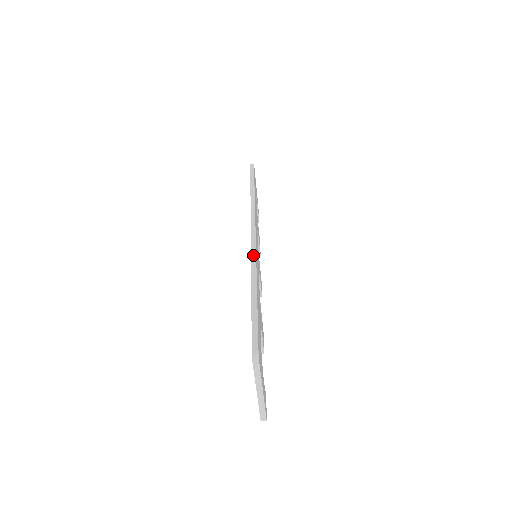
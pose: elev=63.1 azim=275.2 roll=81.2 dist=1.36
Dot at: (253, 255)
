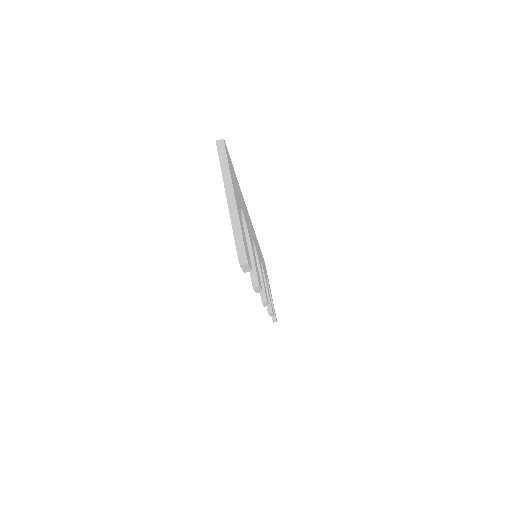
Dot at: occluded
